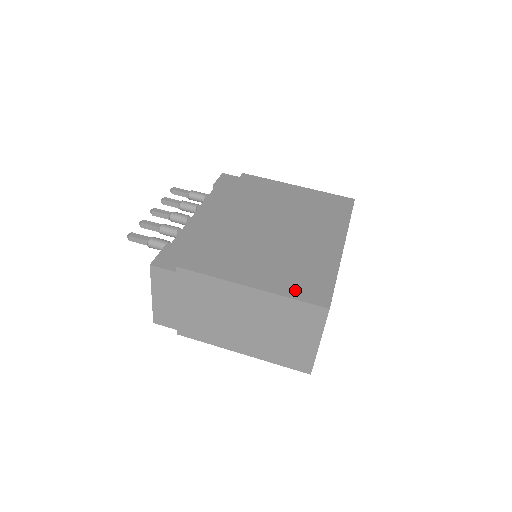
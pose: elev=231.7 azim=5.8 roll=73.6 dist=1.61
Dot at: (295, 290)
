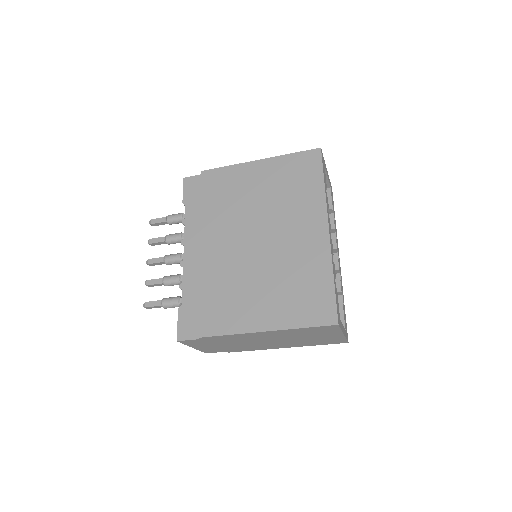
Dot at: (302, 316)
